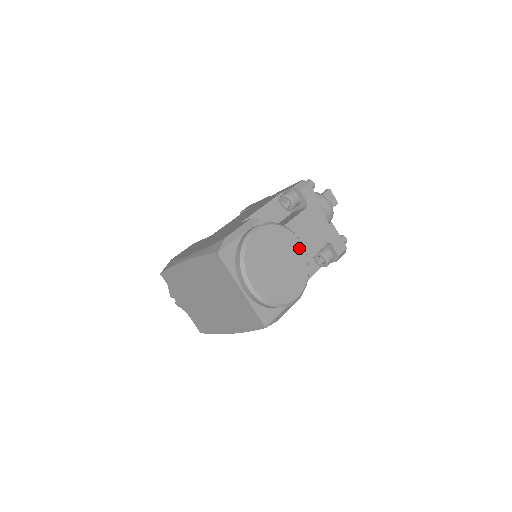
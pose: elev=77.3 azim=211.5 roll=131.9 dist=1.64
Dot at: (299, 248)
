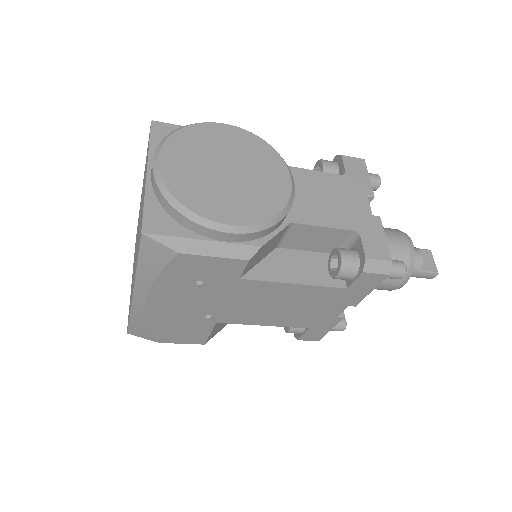
Dot at: (282, 182)
